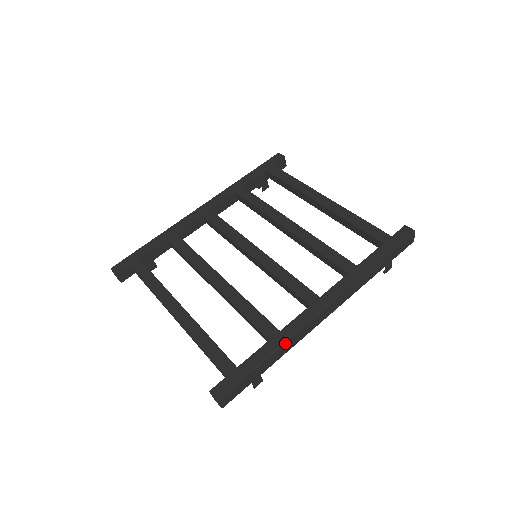
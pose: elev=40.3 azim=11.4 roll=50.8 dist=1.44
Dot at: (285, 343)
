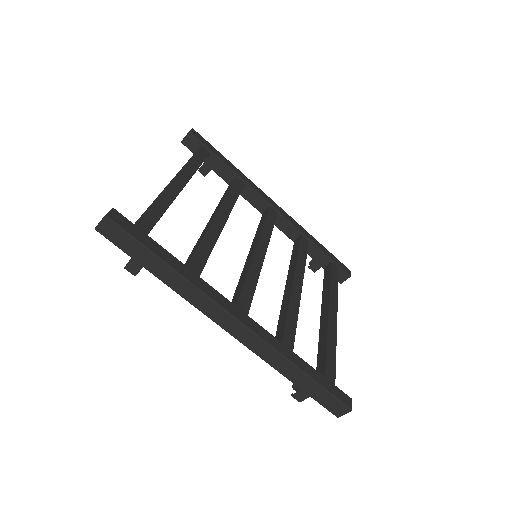
Dot at: (190, 283)
